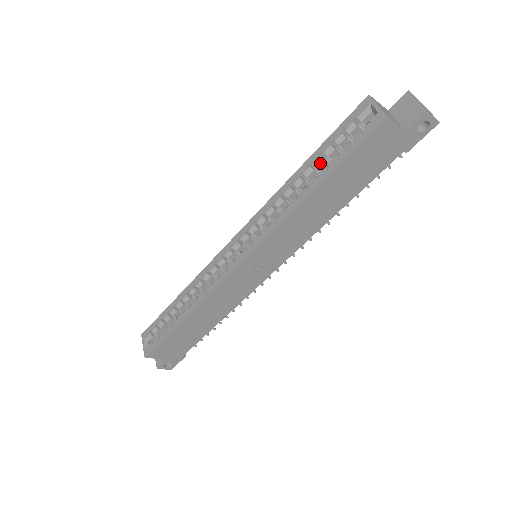
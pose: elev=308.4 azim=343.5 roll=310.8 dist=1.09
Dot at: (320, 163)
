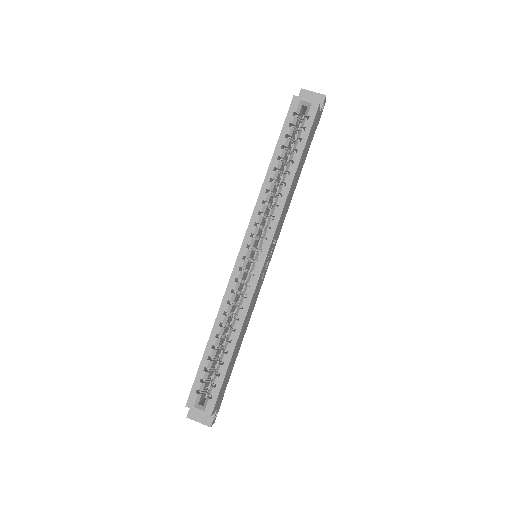
Dot at: (284, 154)
